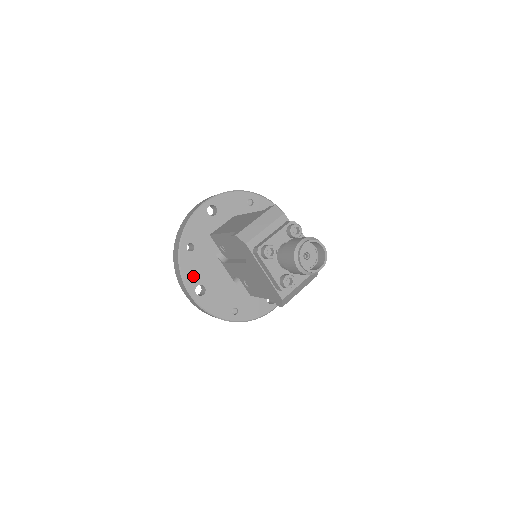
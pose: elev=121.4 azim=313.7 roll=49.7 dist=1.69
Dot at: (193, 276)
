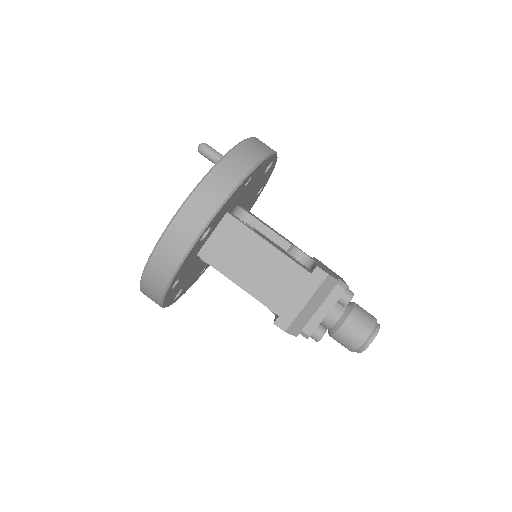
Dot at: (173, 296)
